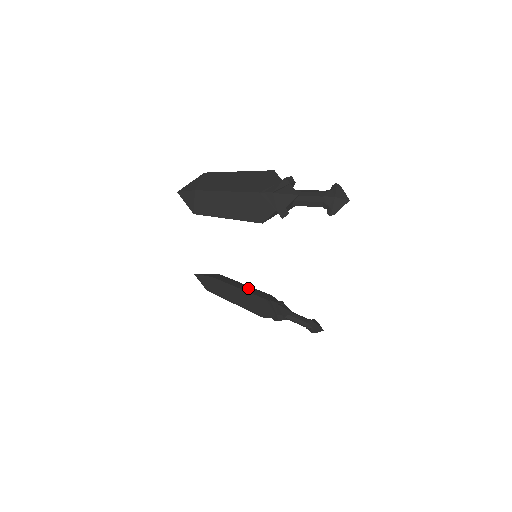
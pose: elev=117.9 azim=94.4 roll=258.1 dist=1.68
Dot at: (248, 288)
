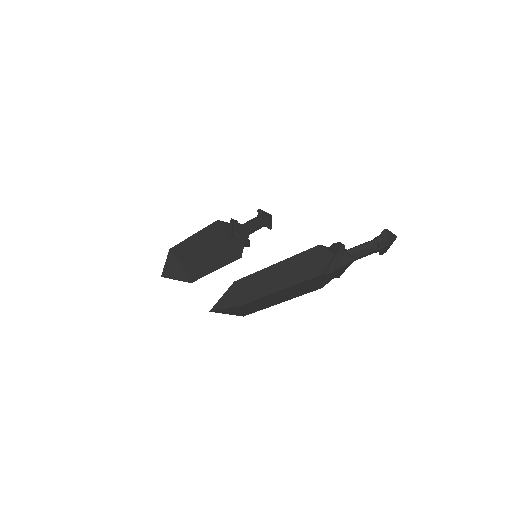
Dot at: (204, 238)
